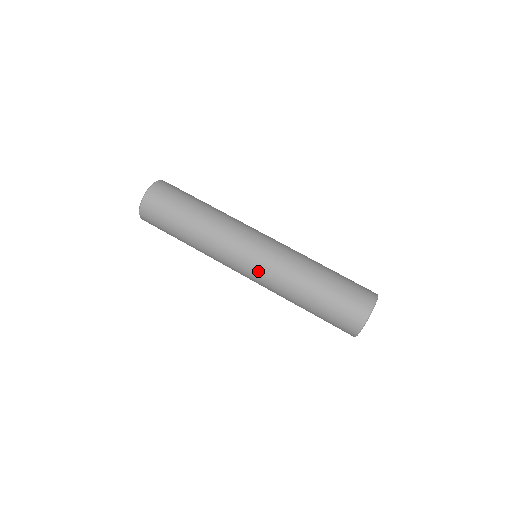
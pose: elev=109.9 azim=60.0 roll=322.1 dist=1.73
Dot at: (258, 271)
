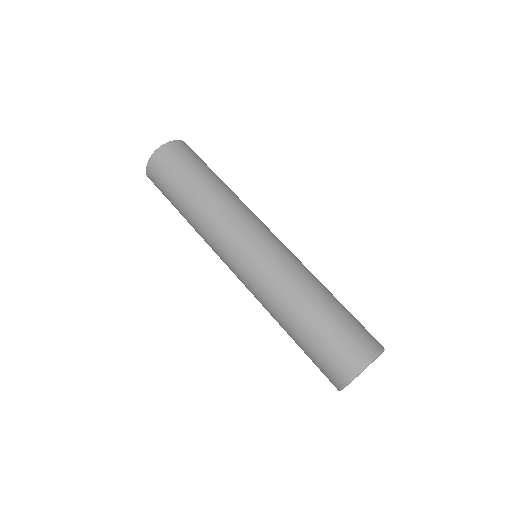
Dot at: (244, 283)
